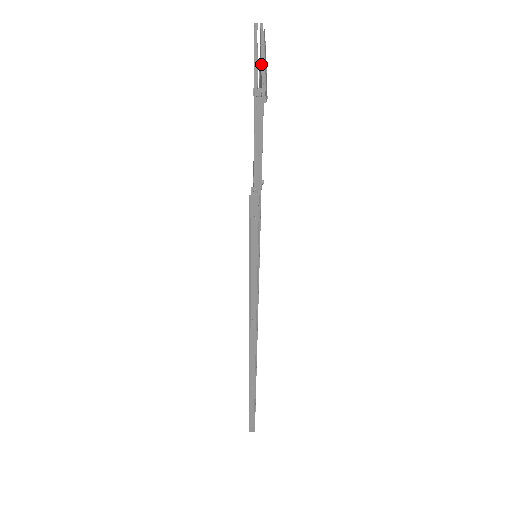
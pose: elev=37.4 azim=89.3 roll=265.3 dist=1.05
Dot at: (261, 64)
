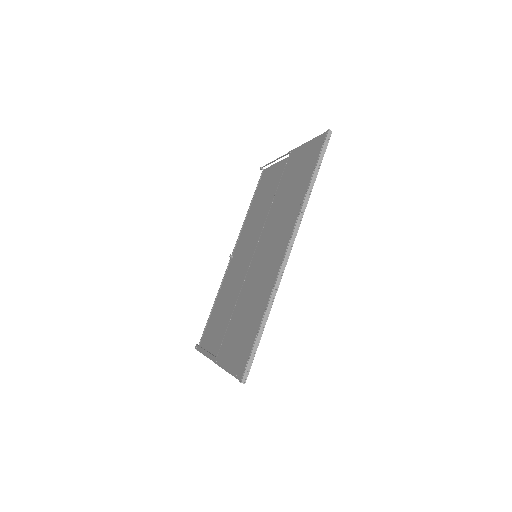
Dot at: (281, 160)
